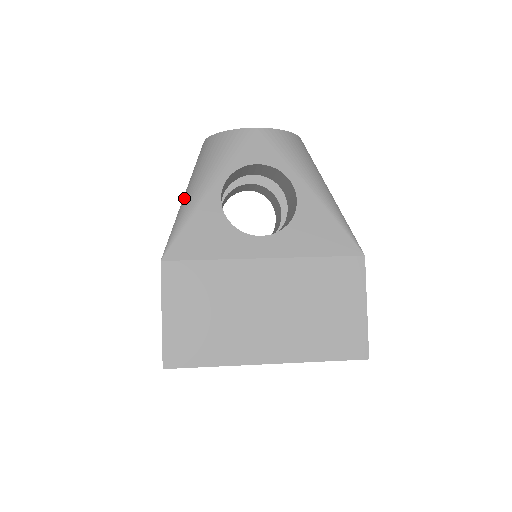
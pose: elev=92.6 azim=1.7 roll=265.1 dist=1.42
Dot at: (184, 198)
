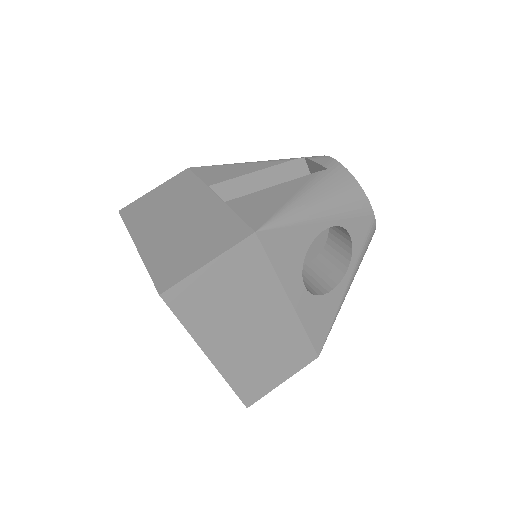
Dot at: (303, 198)
